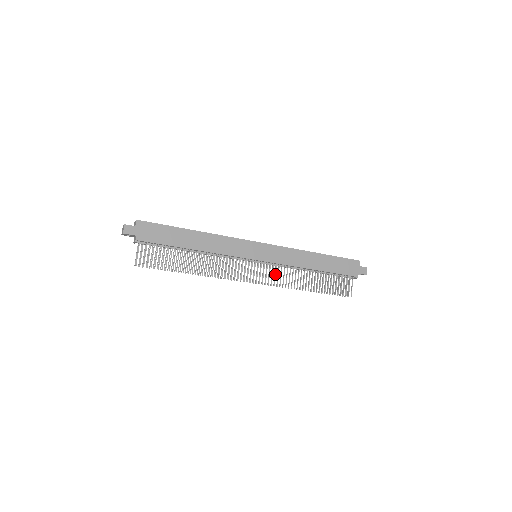
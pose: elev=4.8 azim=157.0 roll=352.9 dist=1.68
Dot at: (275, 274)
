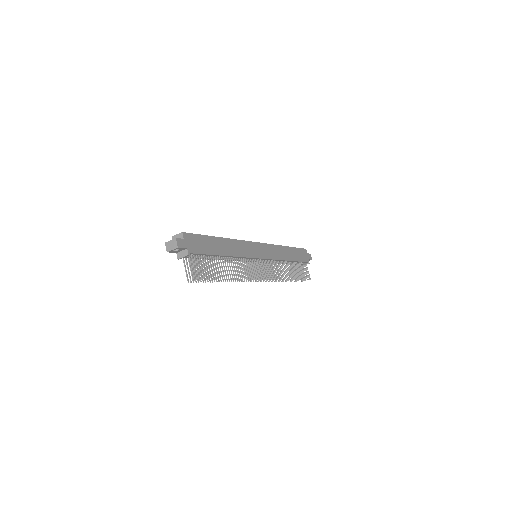
Dot at: (272, 269)
